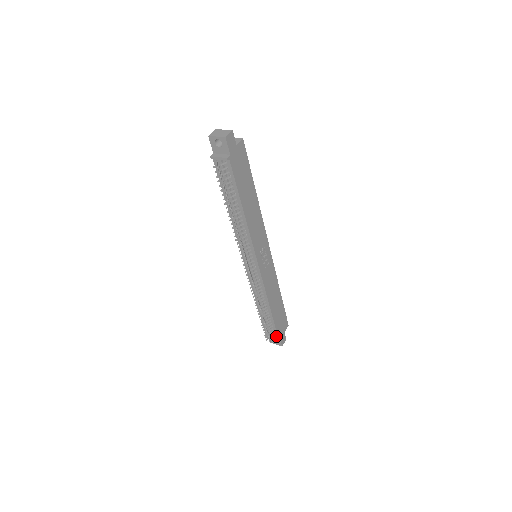
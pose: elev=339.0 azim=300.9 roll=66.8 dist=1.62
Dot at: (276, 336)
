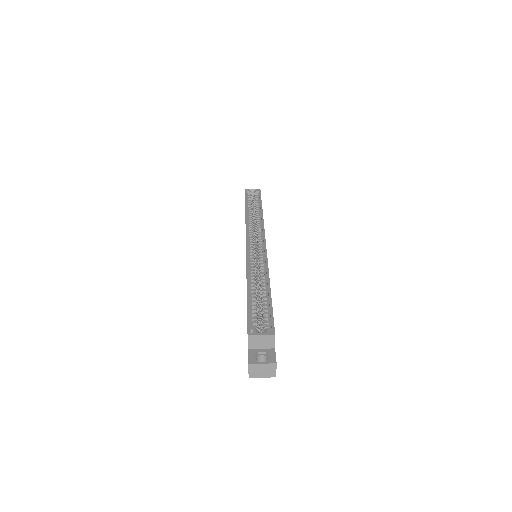
Dot at: occluded
